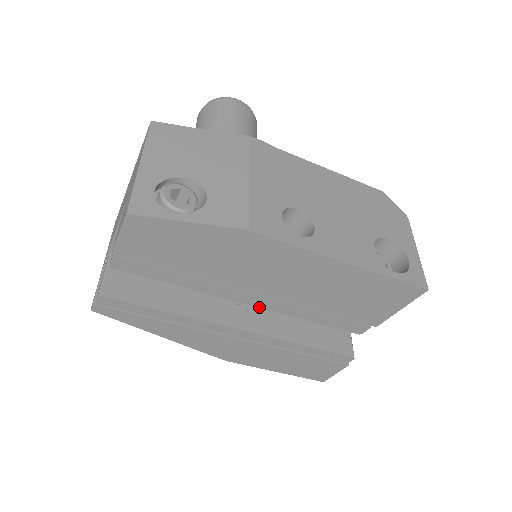
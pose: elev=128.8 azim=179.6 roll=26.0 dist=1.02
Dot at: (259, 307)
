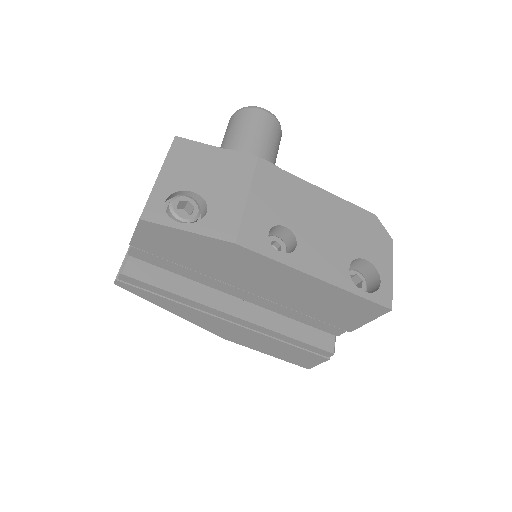
Dot at: (249, 301)
